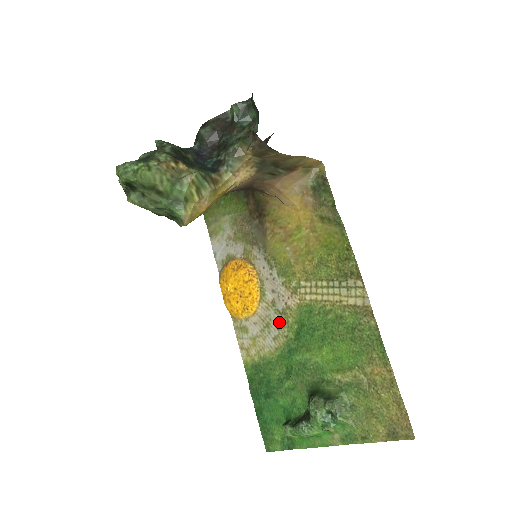
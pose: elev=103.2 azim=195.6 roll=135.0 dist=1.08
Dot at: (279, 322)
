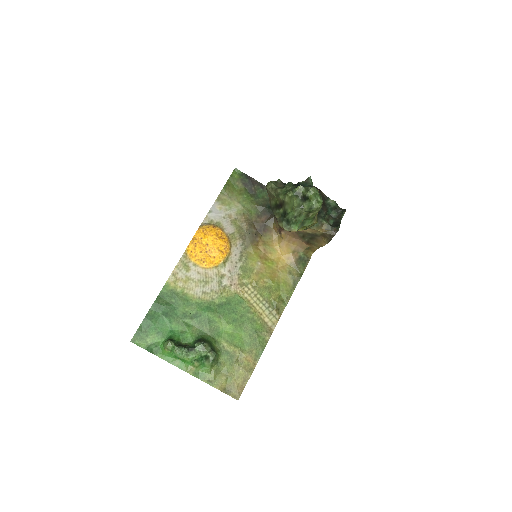
Dot at: (216, 288)
